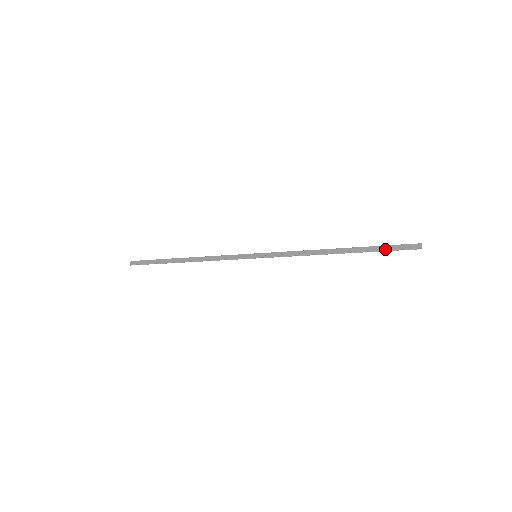
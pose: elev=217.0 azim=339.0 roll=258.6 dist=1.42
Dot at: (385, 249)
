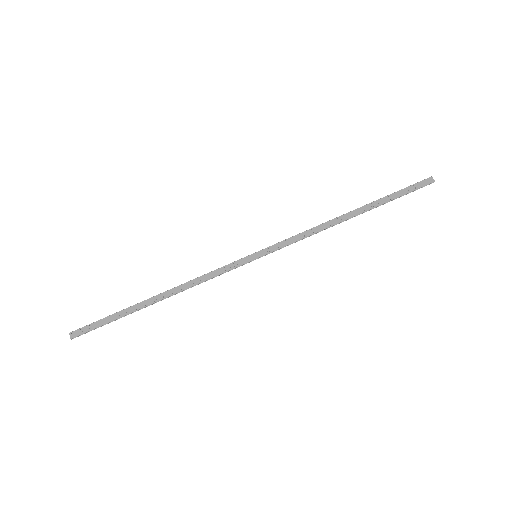
Dot at: (400, 195)
